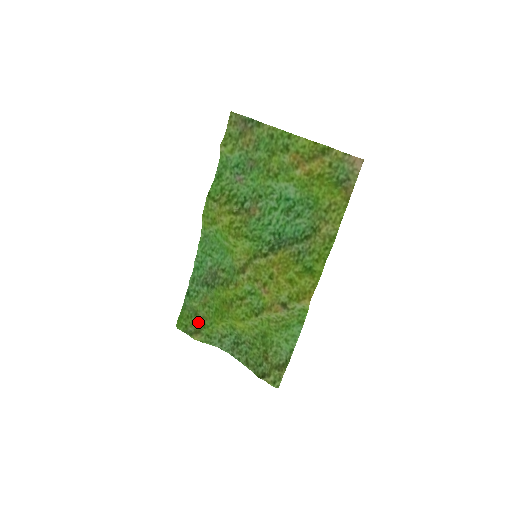
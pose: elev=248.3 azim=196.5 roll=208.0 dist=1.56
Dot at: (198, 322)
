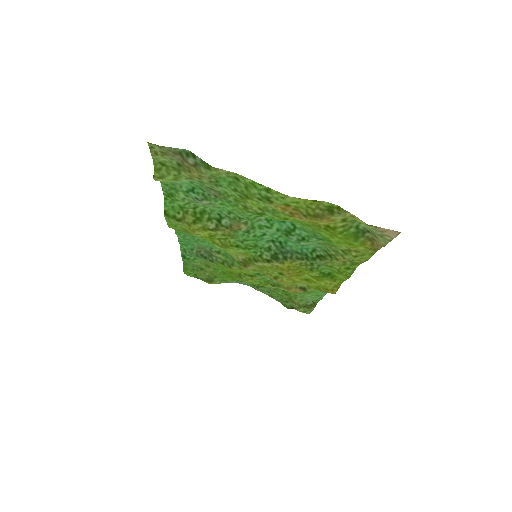
Dot at: (207, 274)
